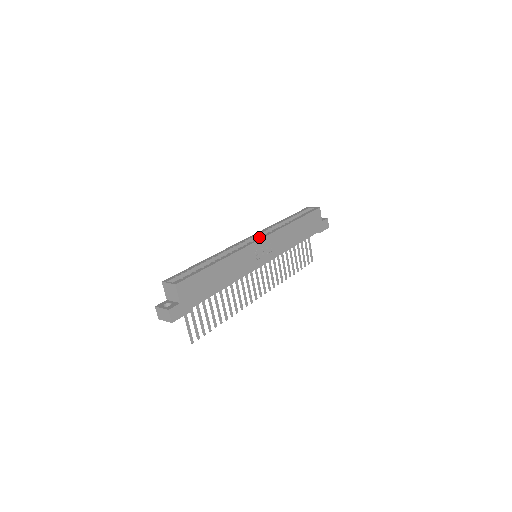
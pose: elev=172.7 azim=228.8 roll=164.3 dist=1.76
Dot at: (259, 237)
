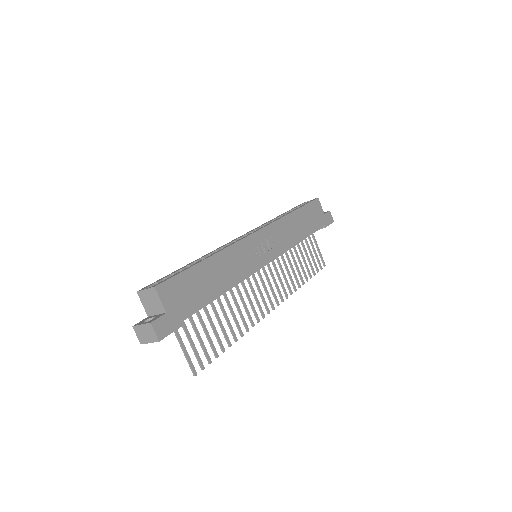
Dot at: occluded
